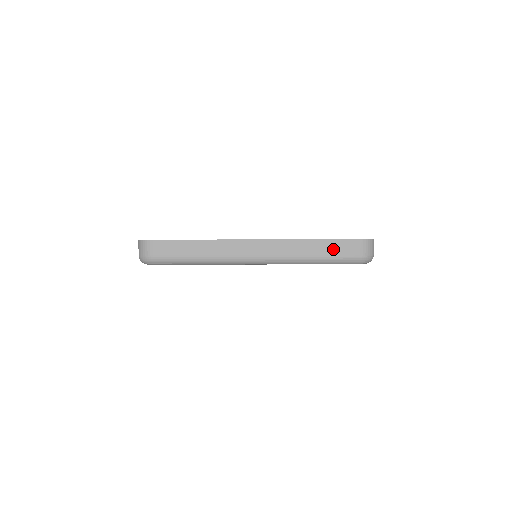
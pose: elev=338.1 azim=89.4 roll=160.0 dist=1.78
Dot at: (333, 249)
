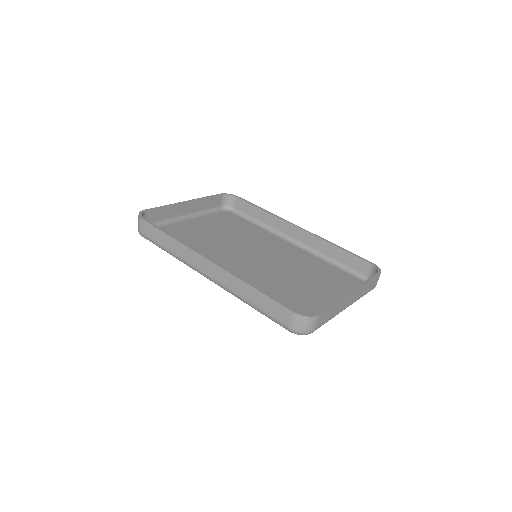
Dot at: (266, 305)
